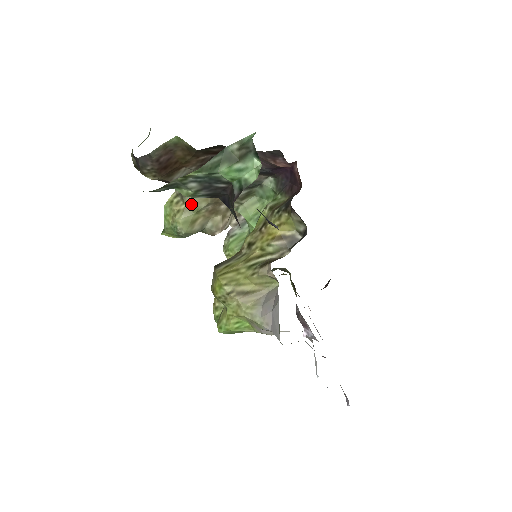
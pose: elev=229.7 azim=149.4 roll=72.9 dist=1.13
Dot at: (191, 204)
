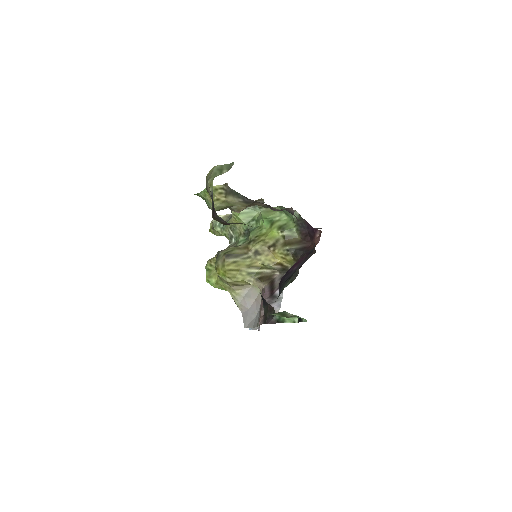
Dot at: (230, 201)
